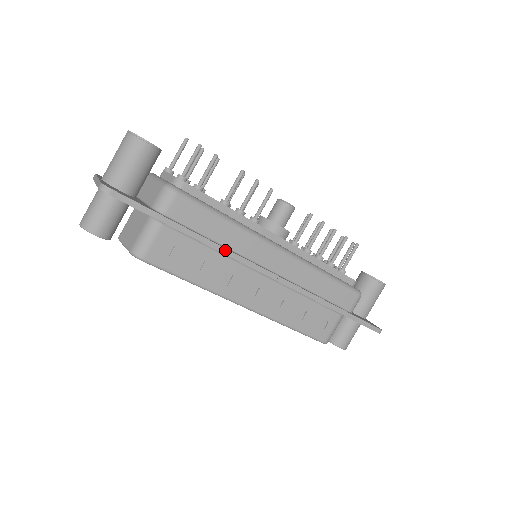
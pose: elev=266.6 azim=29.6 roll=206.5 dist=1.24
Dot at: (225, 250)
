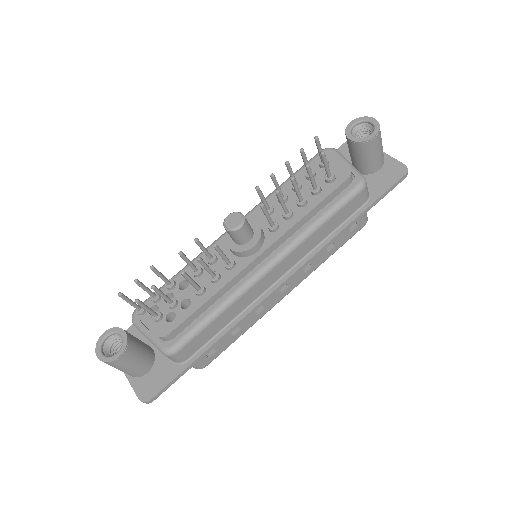
Dot at: (241, 321)
